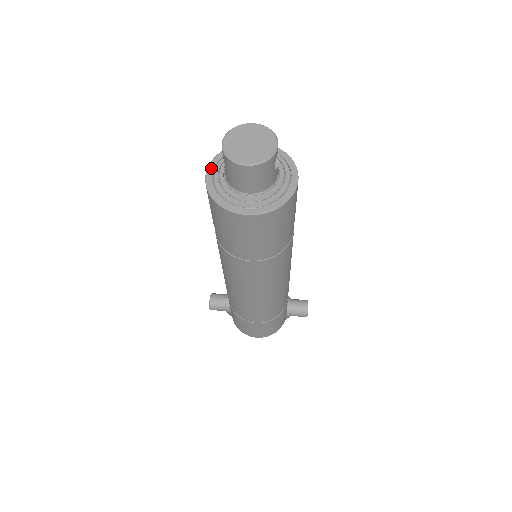
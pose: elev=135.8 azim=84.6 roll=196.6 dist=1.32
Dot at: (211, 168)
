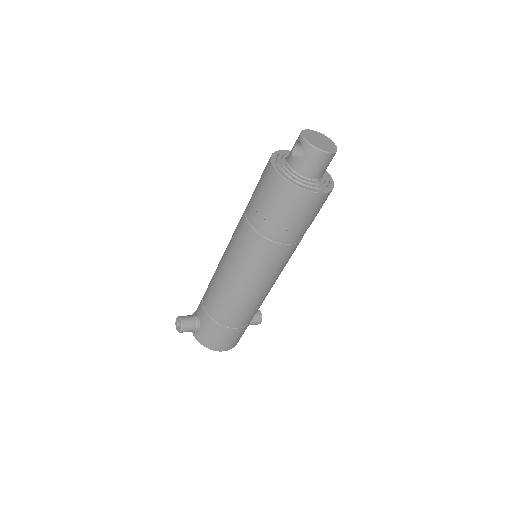
Dot at: (275, 164)
